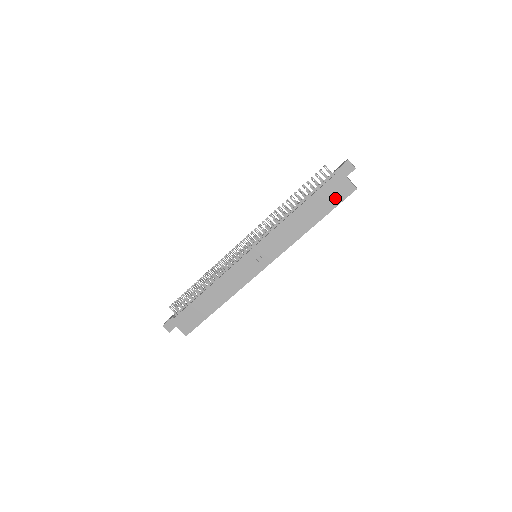
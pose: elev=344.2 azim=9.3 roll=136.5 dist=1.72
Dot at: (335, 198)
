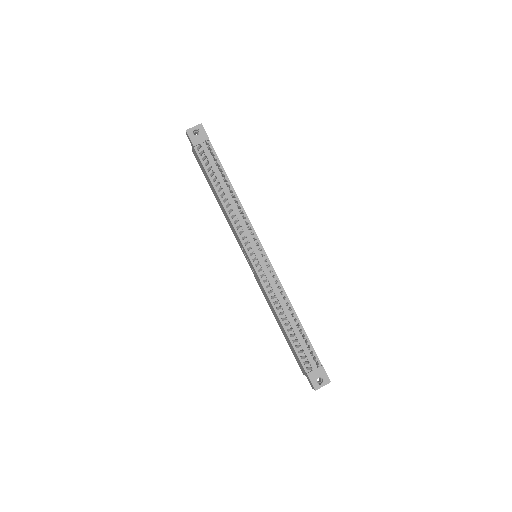
Dot at: (295, 356)
